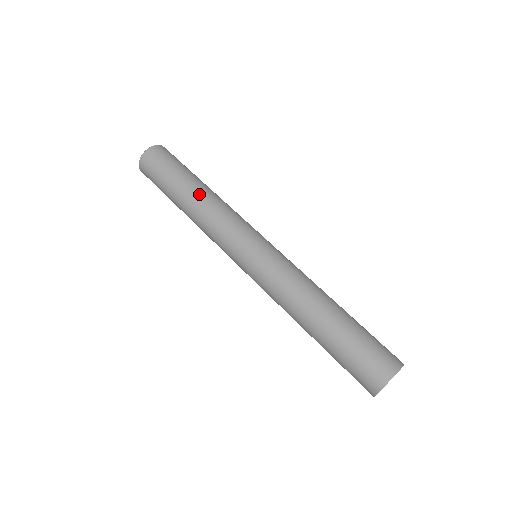
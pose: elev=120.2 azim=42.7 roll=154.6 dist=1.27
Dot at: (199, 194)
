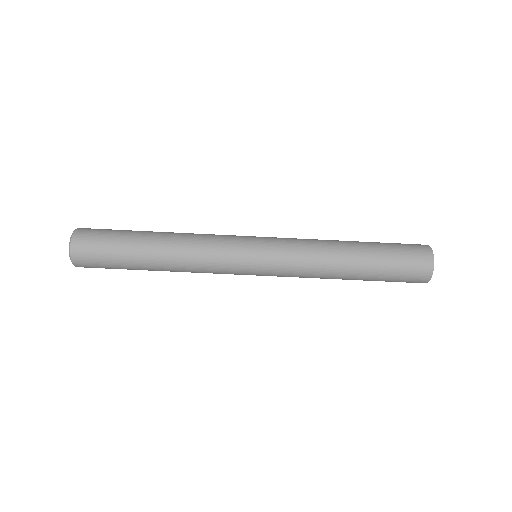
Dot at: (164, 255)
